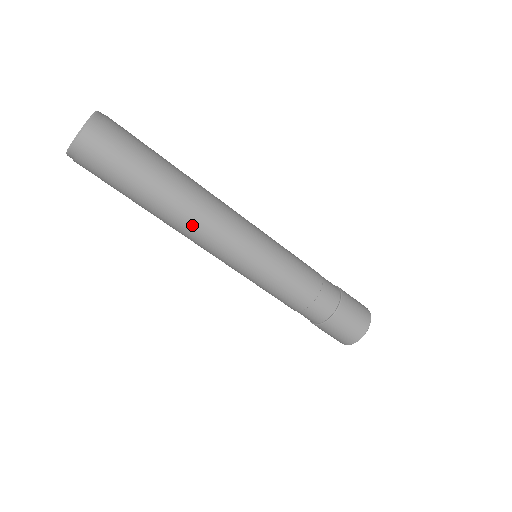
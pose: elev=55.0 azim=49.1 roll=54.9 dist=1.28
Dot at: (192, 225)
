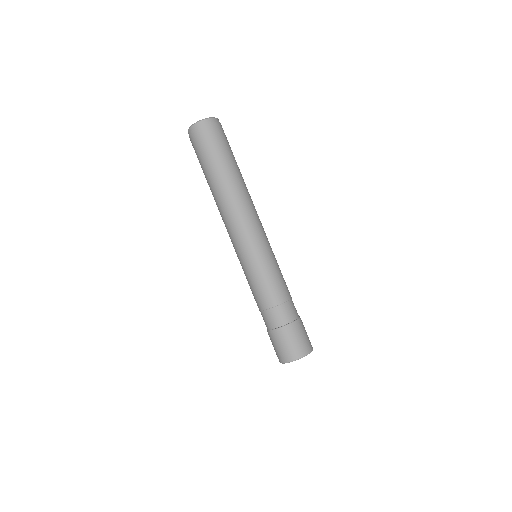
Dot at: (240, 200)
